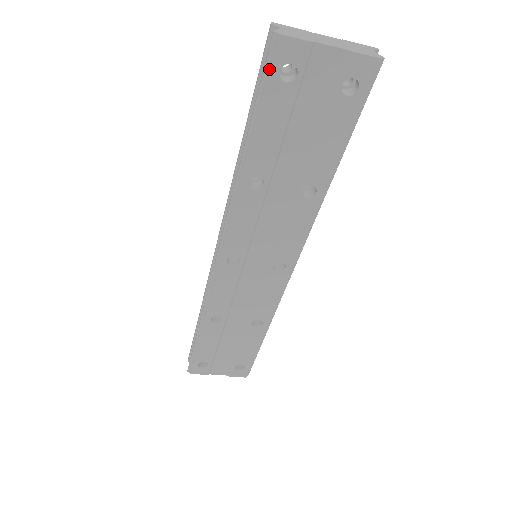
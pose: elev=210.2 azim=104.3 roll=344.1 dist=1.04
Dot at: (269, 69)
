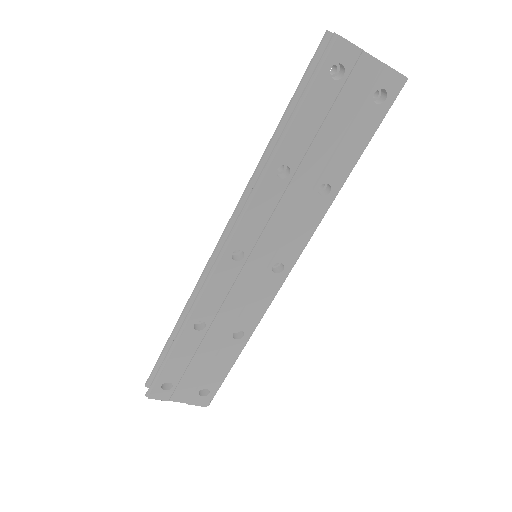
Dot at: (324, 64)
